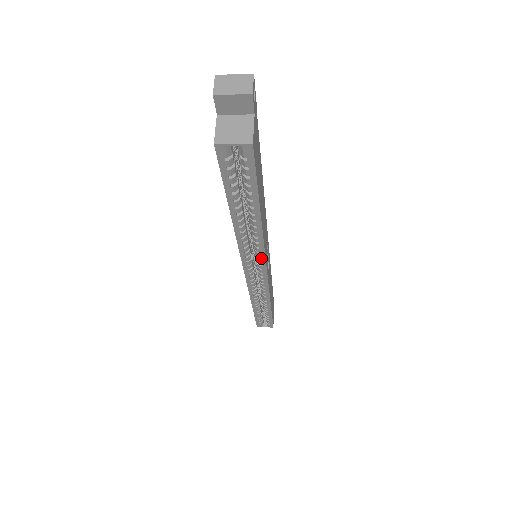
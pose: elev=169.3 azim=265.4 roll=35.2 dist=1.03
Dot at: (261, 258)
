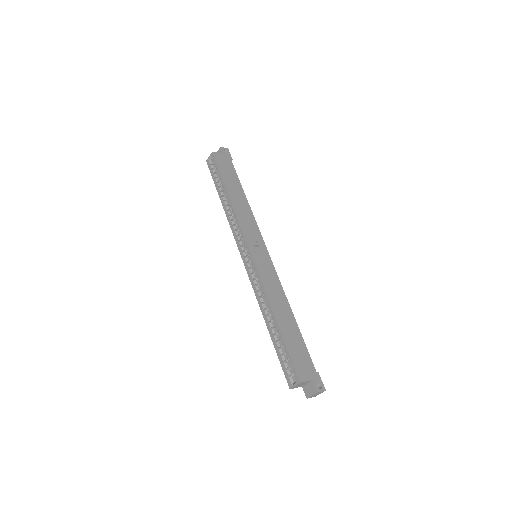
Dot at: (241, 233)
